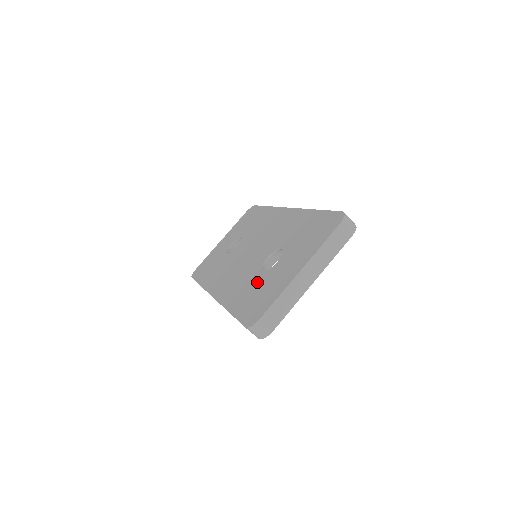
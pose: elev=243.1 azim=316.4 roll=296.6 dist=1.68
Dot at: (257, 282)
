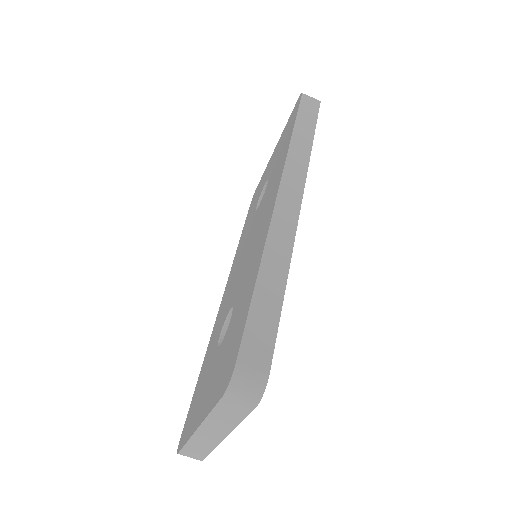
Dot at: (210, 357)
